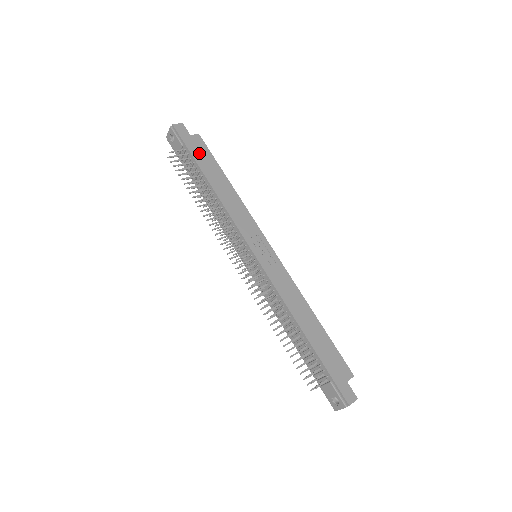
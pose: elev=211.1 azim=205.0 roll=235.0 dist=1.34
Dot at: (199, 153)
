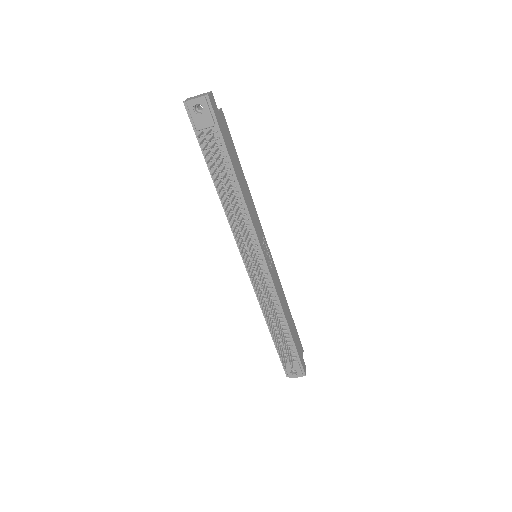
Dot at: (227, 138)
